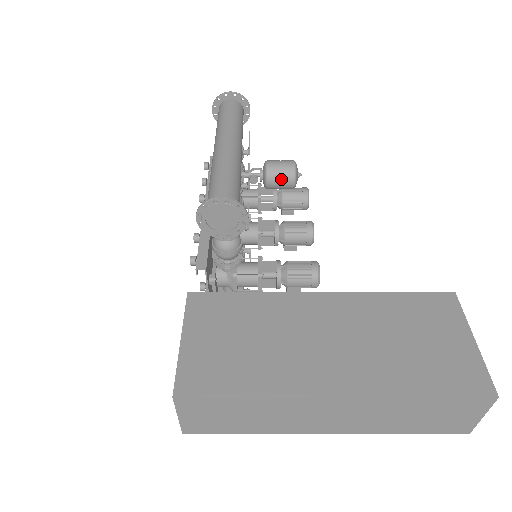
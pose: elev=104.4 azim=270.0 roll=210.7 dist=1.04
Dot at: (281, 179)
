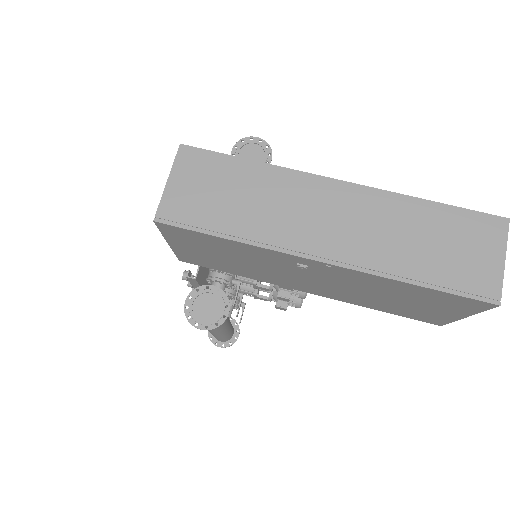
Dot at: occluded
